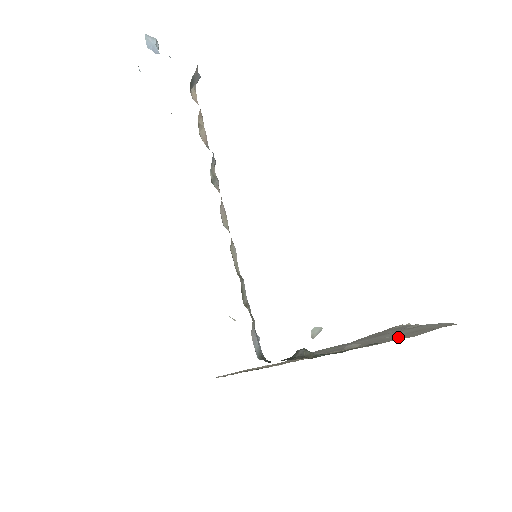
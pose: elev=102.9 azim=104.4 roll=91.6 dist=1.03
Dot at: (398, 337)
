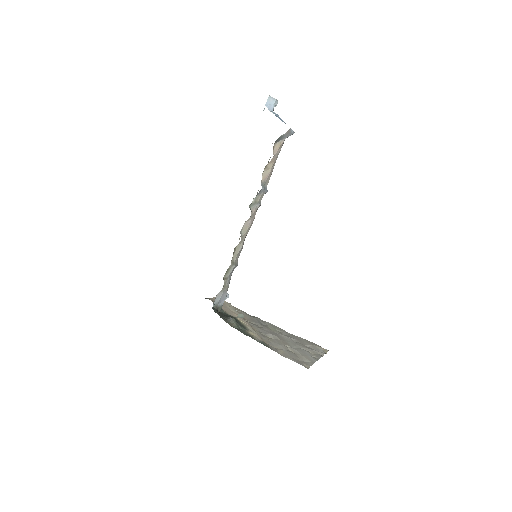
Dot at: (283, 350)
